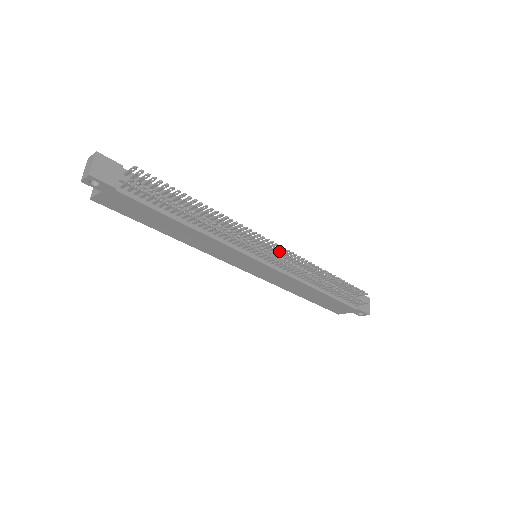
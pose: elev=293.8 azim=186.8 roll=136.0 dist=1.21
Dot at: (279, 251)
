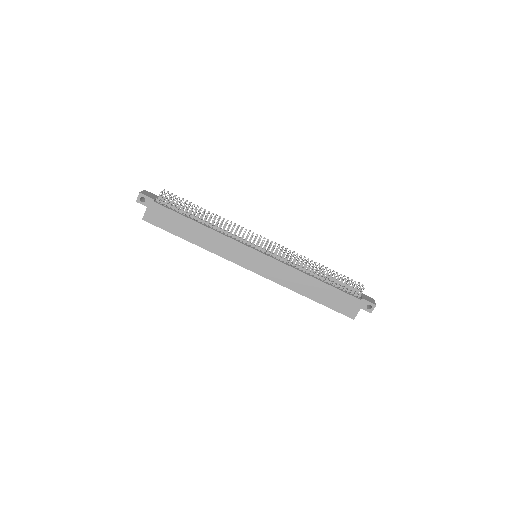
Dot at: (270, 246)
